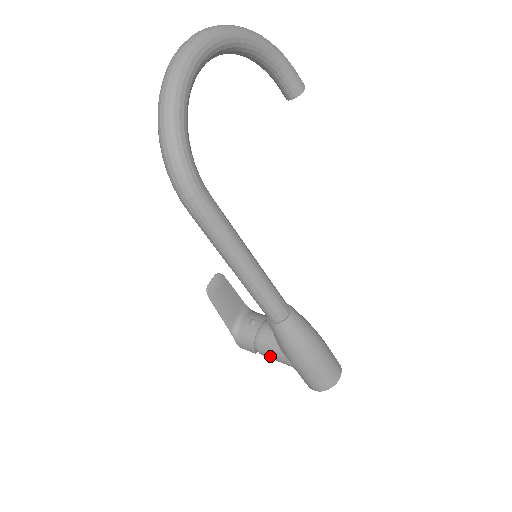
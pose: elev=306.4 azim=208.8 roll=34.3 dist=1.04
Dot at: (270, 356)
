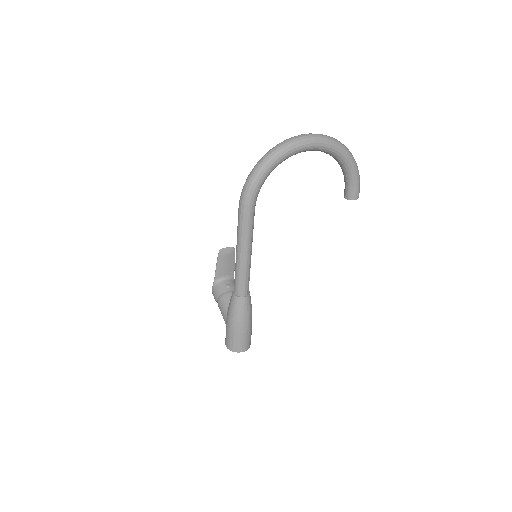
Dot at: (221, 309)
